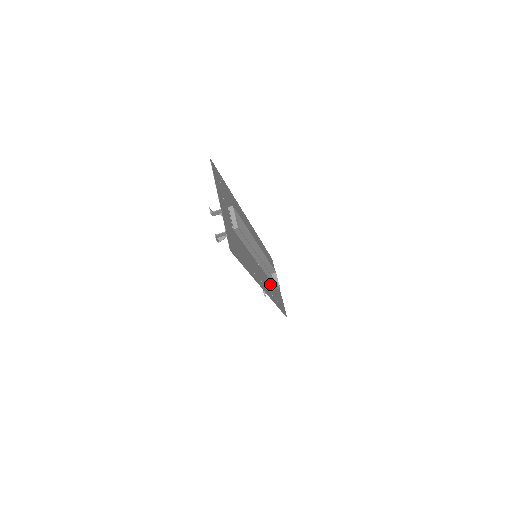
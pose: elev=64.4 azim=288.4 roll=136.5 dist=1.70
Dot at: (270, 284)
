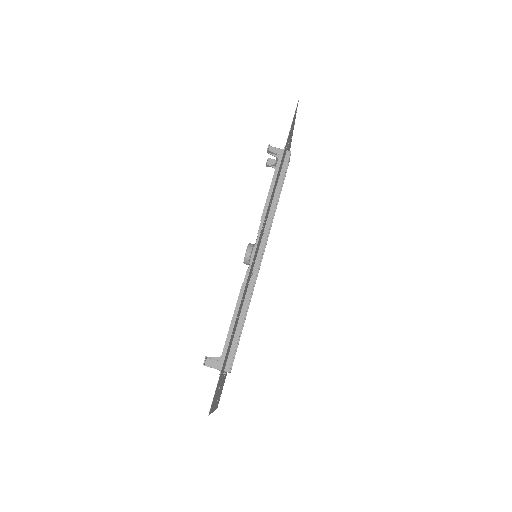
Dot at: (241, 307)
